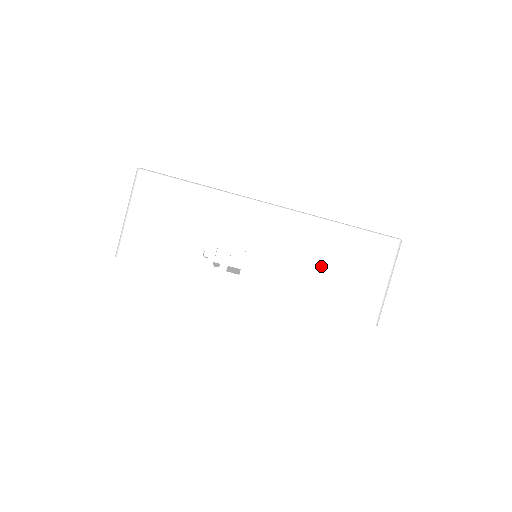
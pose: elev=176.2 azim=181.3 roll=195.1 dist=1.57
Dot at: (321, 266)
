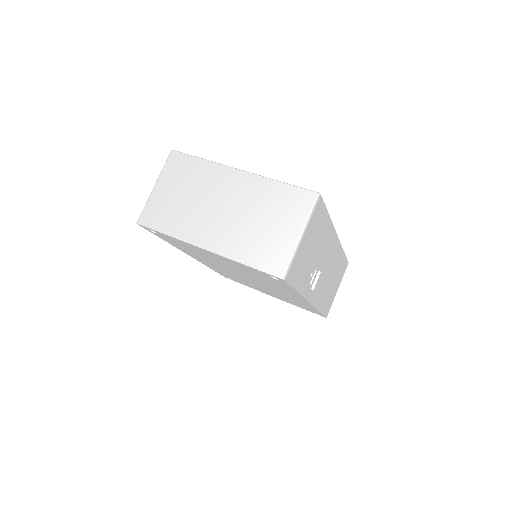
Dot at: (331, 281)
